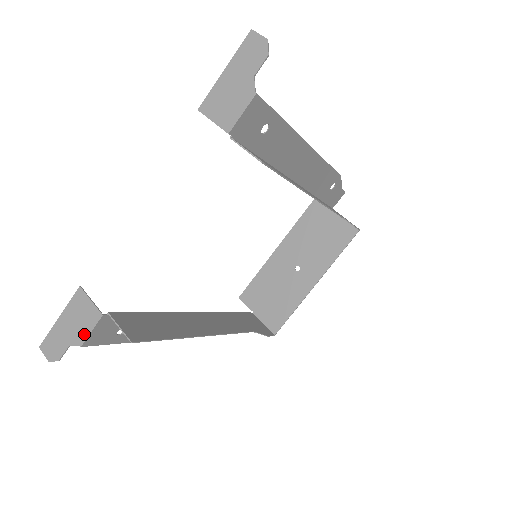
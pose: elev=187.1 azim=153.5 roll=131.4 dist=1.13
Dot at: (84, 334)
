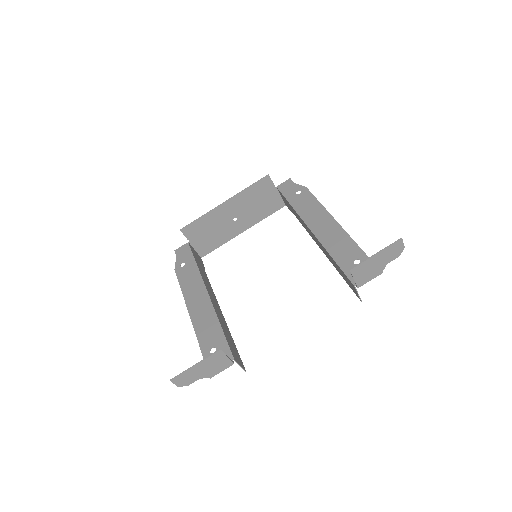
Dot at: (216, 373)
